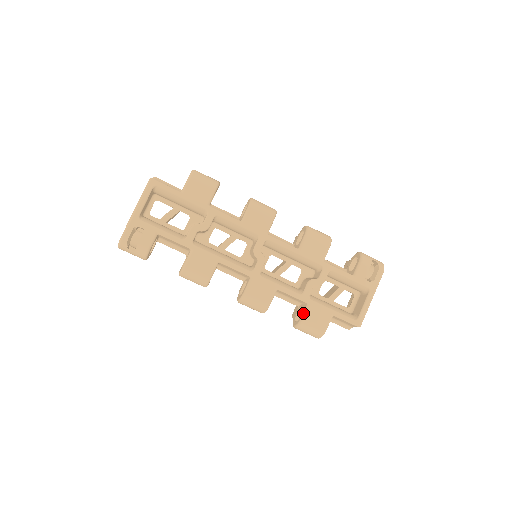
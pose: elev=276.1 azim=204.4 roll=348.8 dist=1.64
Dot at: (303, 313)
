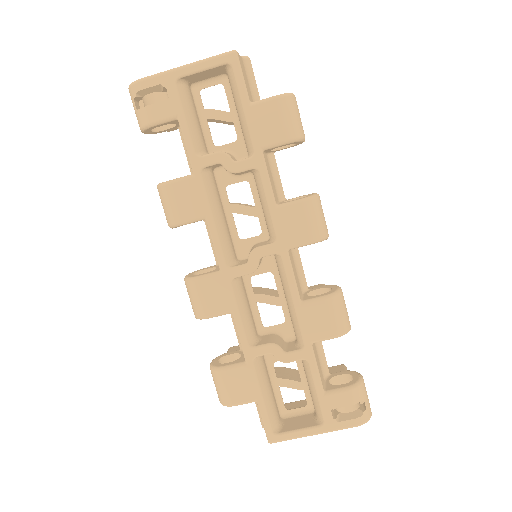
Dot at: (231, 364)
